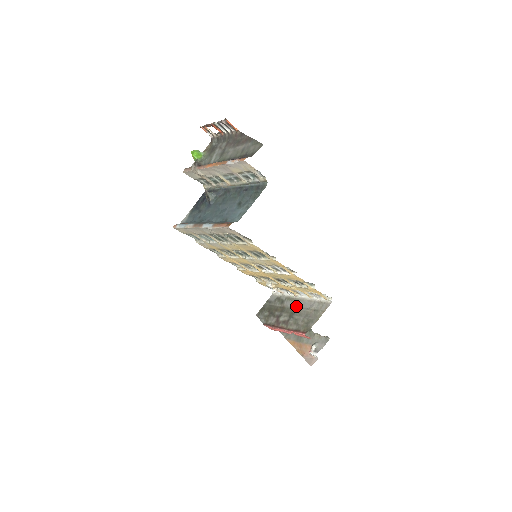
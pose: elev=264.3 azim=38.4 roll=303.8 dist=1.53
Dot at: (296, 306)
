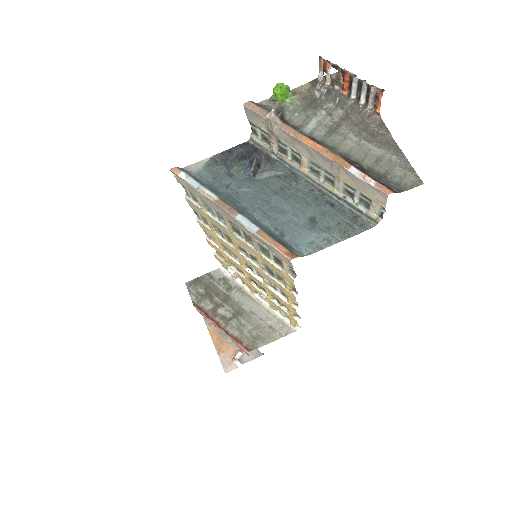
Dot at: (247, 306)
